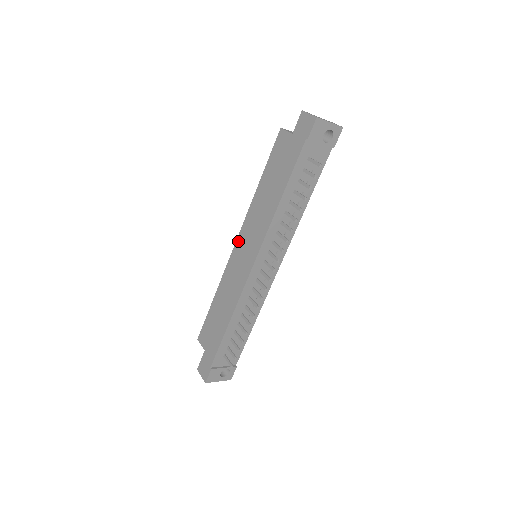
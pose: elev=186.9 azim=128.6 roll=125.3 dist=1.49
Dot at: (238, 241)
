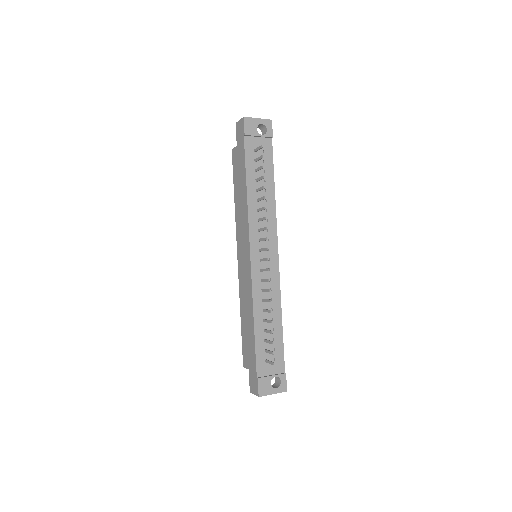
Dot at: (238, 253)
